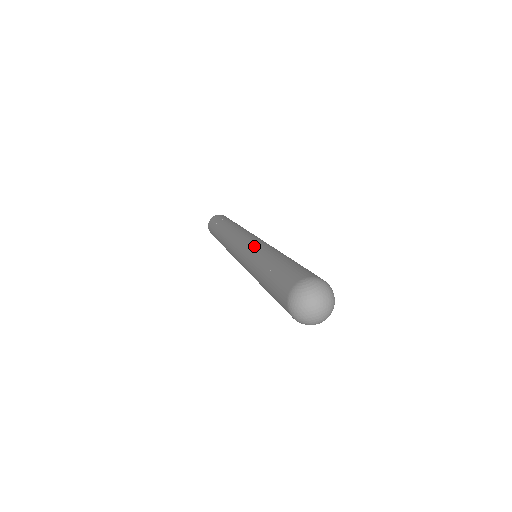
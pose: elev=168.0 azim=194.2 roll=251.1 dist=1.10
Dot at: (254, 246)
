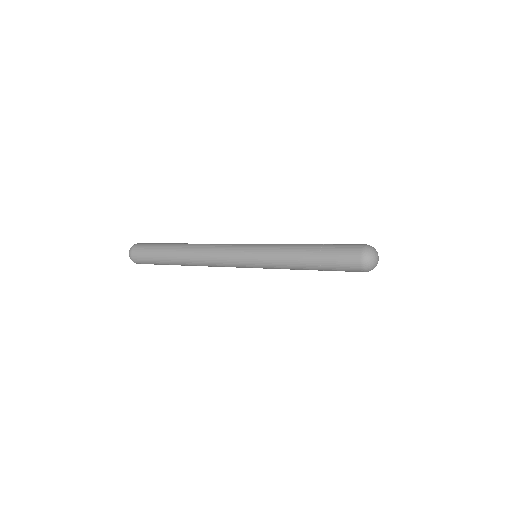
Dot at: (266, 252)
